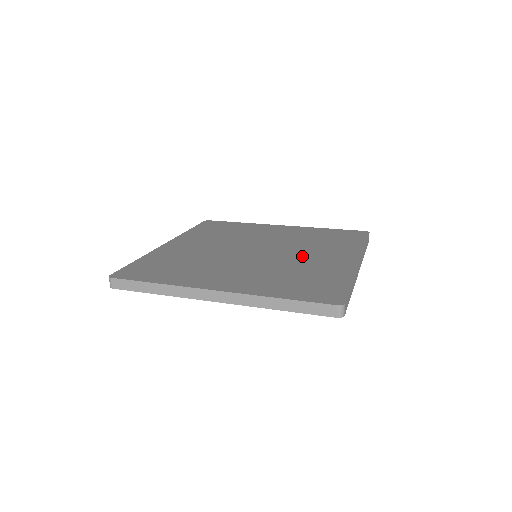
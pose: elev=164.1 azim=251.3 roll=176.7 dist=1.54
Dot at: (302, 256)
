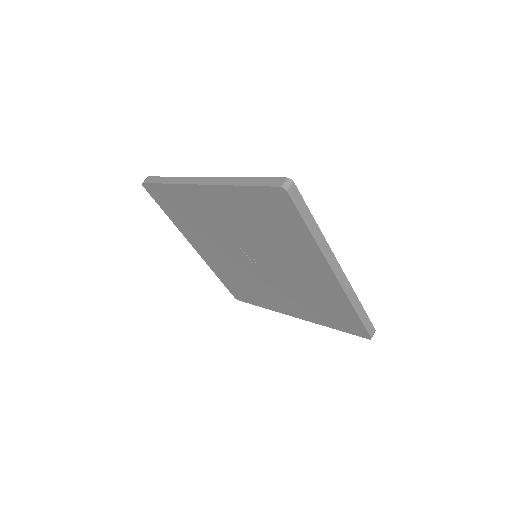
Dot at: occluded
